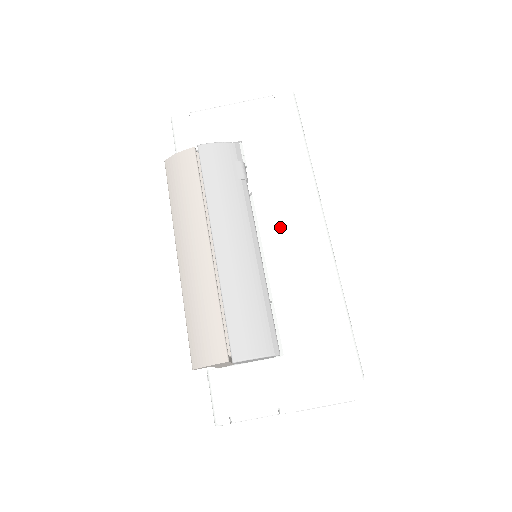
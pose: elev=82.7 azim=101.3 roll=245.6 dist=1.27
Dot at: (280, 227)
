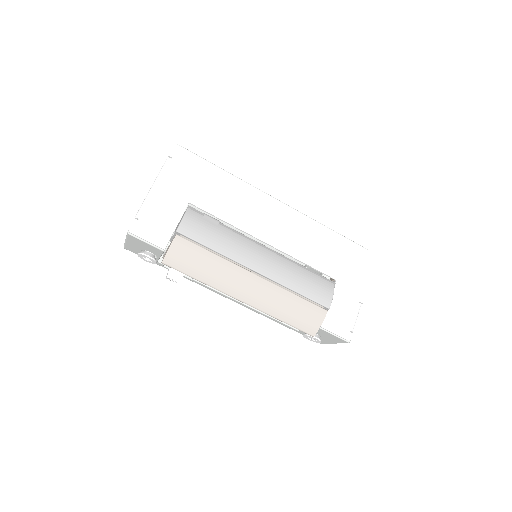
Dot at: (265, 226)
